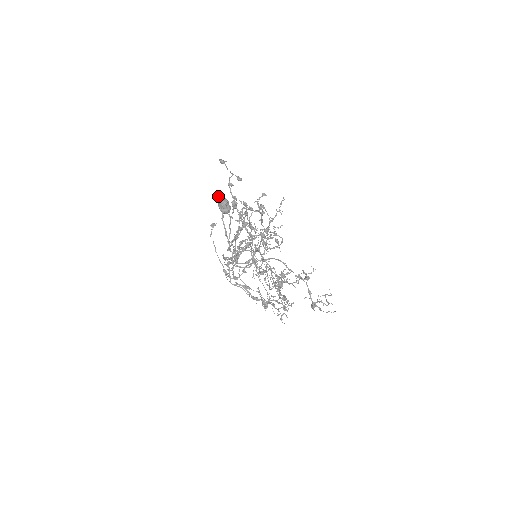
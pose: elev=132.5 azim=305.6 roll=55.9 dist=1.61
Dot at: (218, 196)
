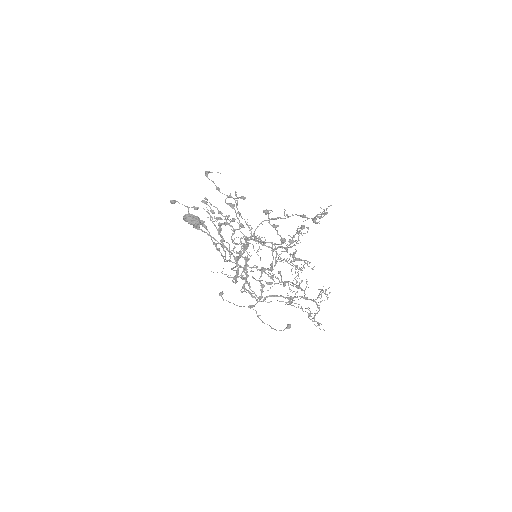
Dot at: (183, 217)
